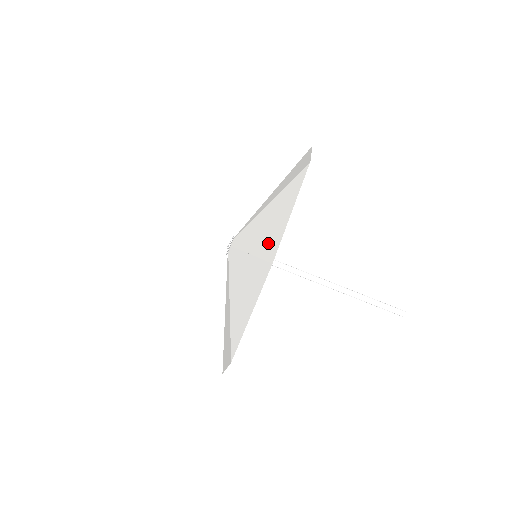
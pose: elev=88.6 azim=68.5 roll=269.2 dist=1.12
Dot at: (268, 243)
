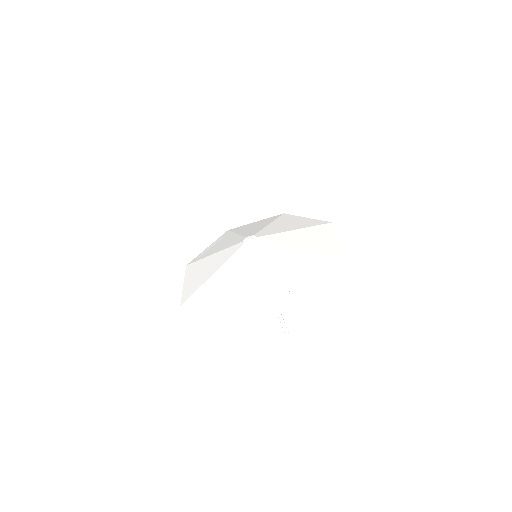
Dot at: (299, 286)
